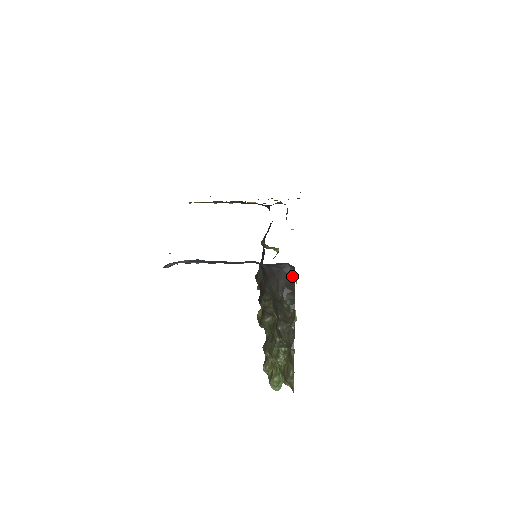
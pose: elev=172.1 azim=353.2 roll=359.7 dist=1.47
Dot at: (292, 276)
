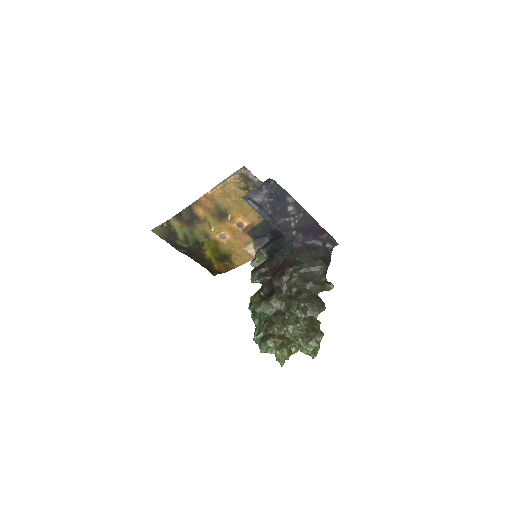
Dot at: (329, 253)
